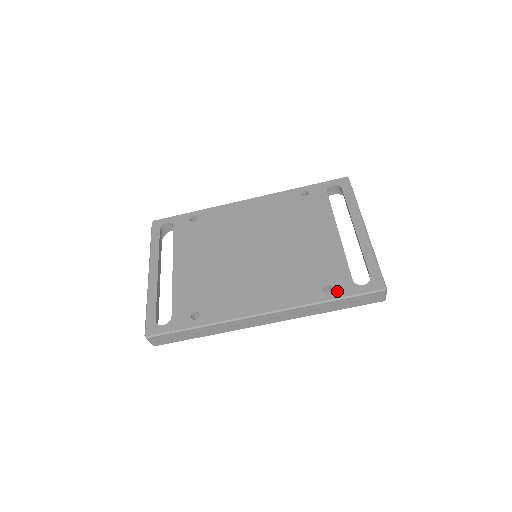
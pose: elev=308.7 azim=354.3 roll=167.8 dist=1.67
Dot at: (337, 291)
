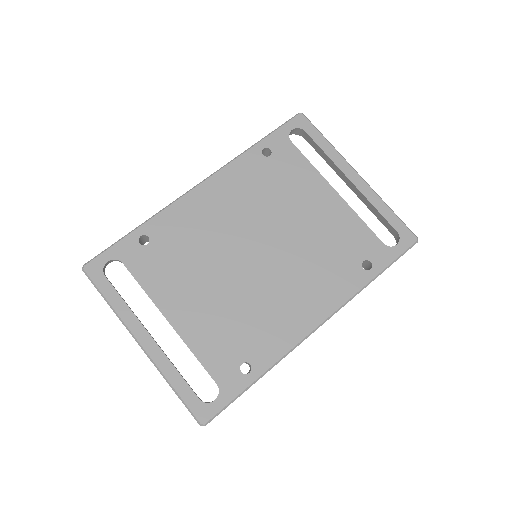
Dot at: (377, 263)
